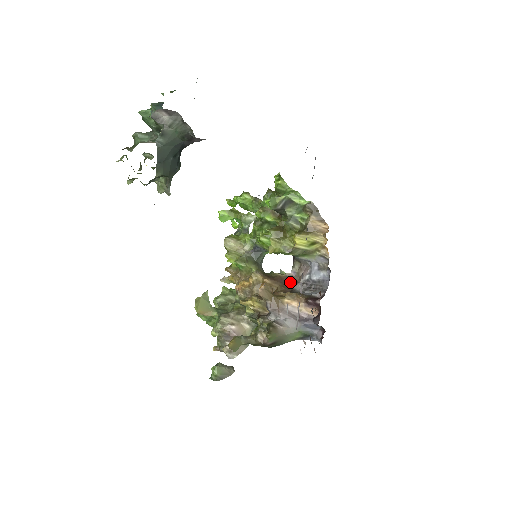
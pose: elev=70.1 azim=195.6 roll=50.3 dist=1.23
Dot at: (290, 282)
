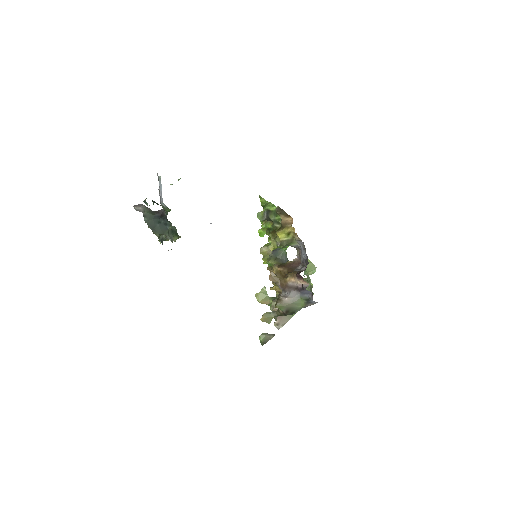
Dot at: (295, 265)
